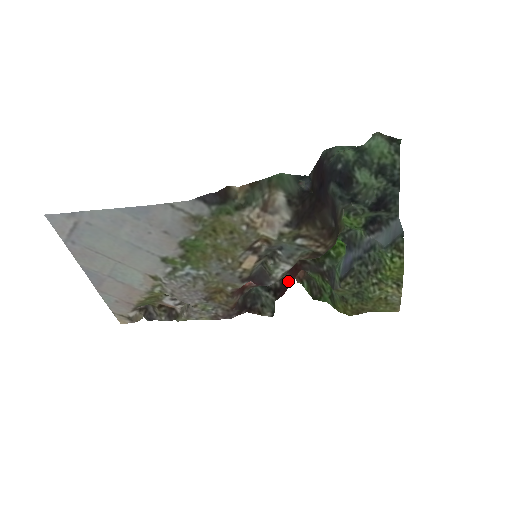
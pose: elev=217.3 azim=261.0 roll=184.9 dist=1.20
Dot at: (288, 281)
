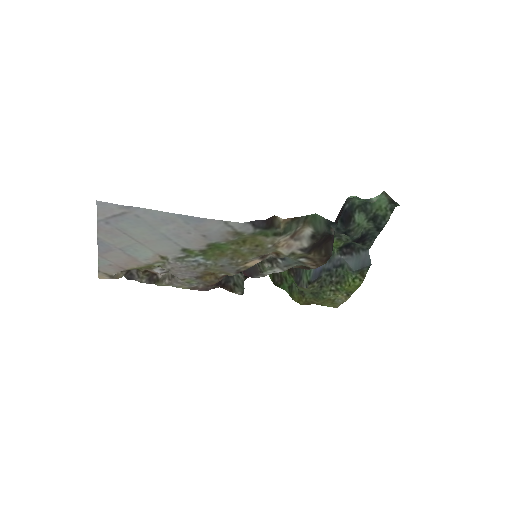
Dot at: occluded
